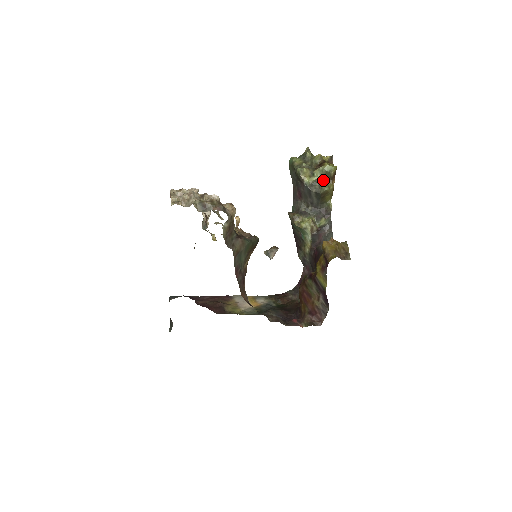
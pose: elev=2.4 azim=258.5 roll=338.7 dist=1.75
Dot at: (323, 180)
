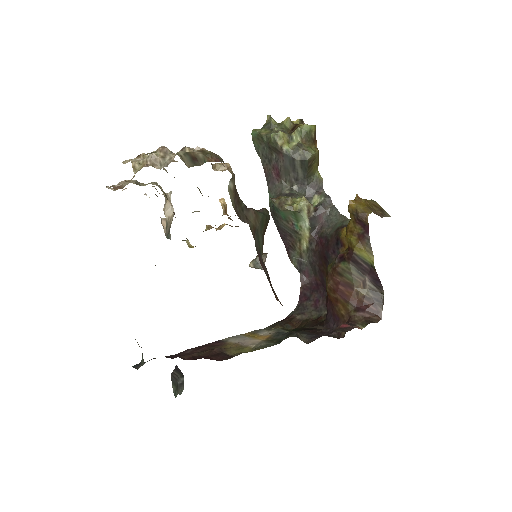
Dot at: (305, 144)
